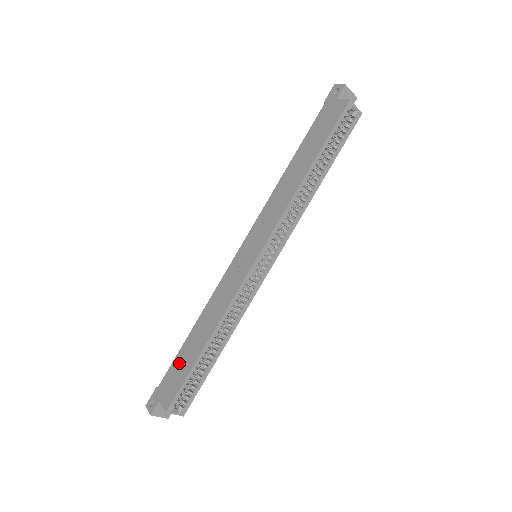
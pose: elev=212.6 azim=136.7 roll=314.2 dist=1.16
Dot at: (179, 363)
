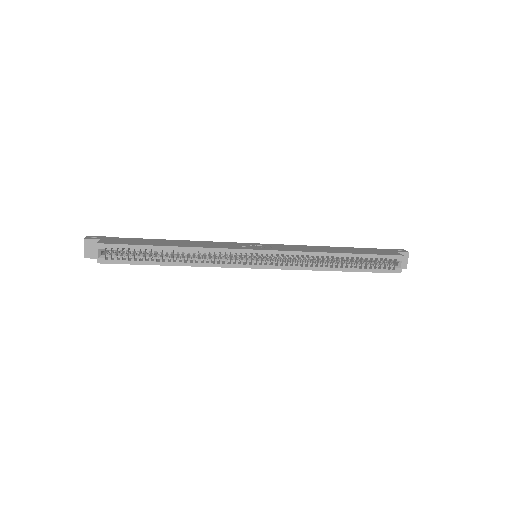
Dot at: (140, 240)
